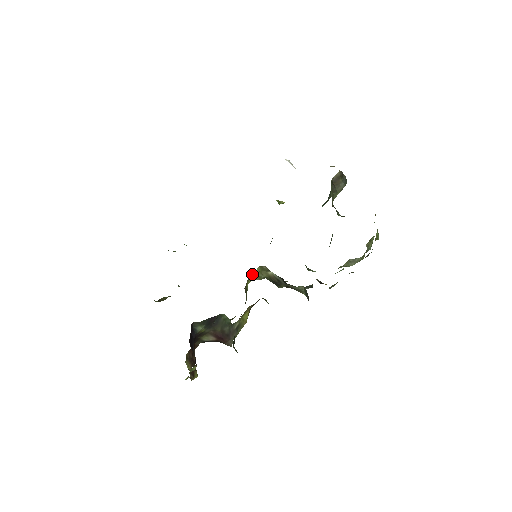
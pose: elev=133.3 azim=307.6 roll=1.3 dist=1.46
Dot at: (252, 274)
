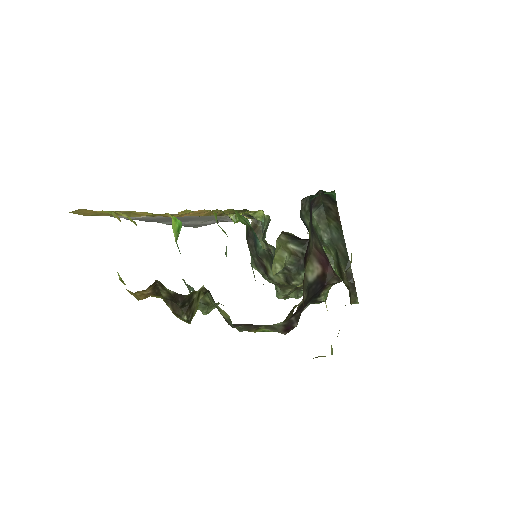
Dot at: occluded
